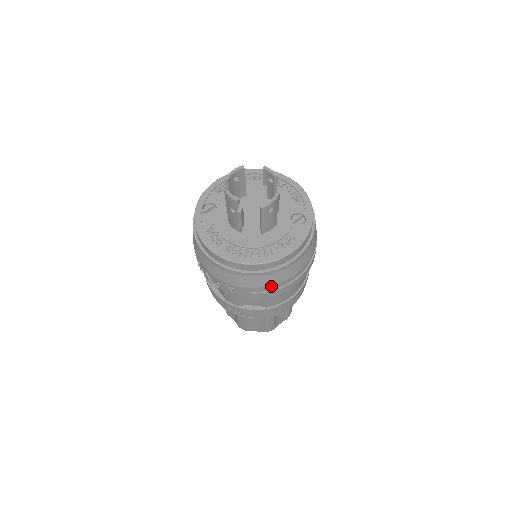
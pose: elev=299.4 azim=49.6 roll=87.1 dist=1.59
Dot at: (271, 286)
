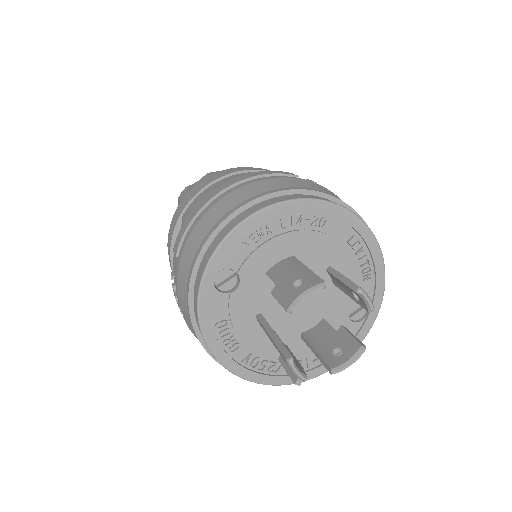
Dot at: occluded
